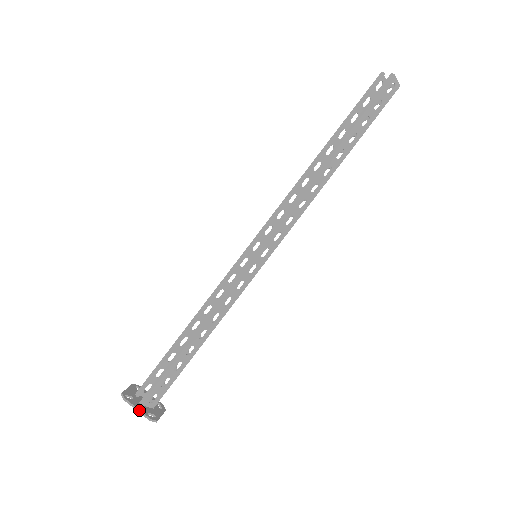
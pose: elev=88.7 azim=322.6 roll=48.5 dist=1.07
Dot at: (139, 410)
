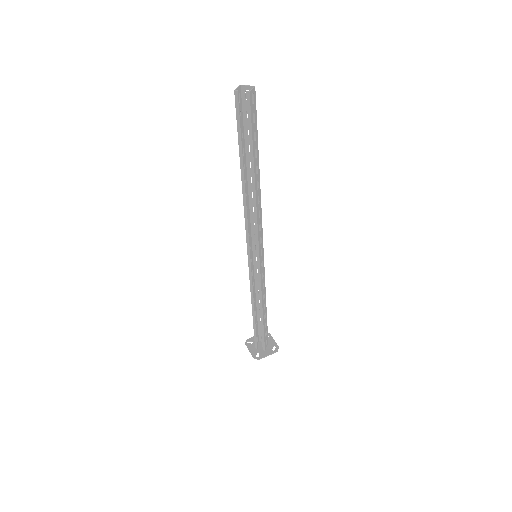
Dot at: occluded
